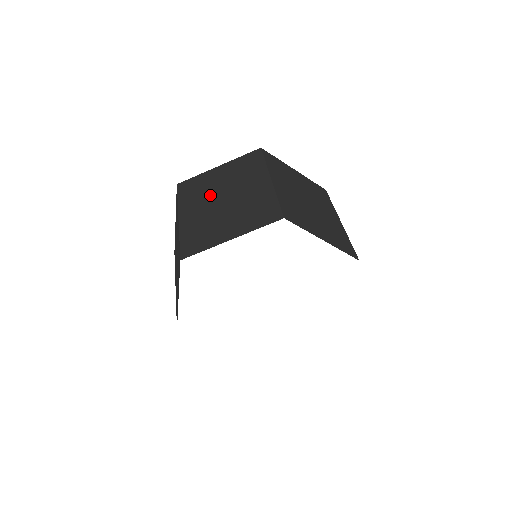
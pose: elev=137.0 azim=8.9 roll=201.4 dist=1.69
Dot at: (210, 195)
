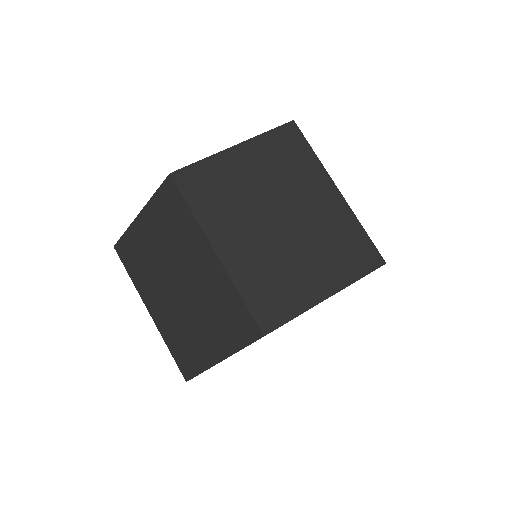
Dot at: (159, 275)
